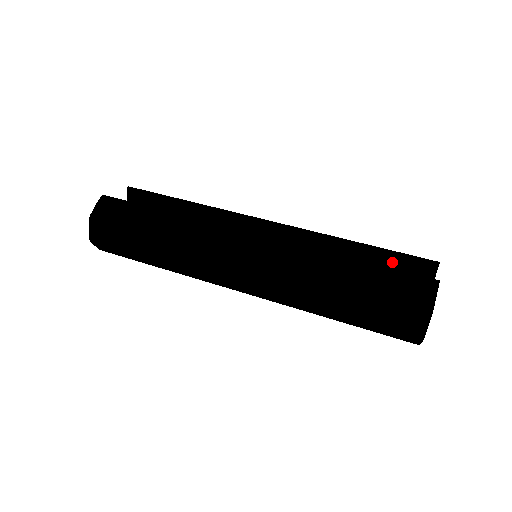
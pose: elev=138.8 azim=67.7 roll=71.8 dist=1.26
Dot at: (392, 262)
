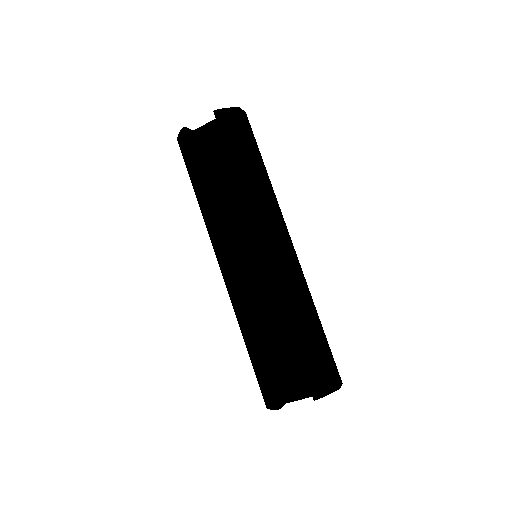
Dot at: occluded
